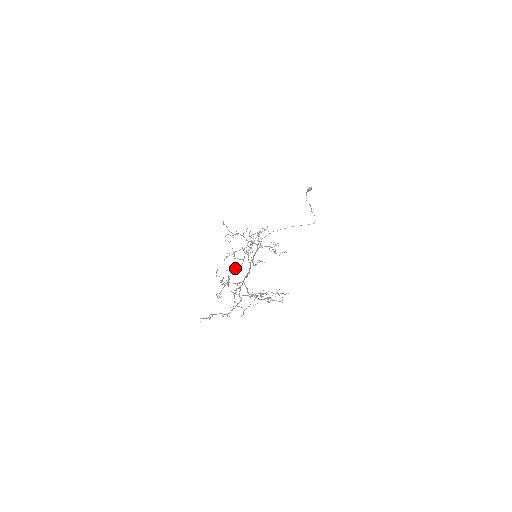
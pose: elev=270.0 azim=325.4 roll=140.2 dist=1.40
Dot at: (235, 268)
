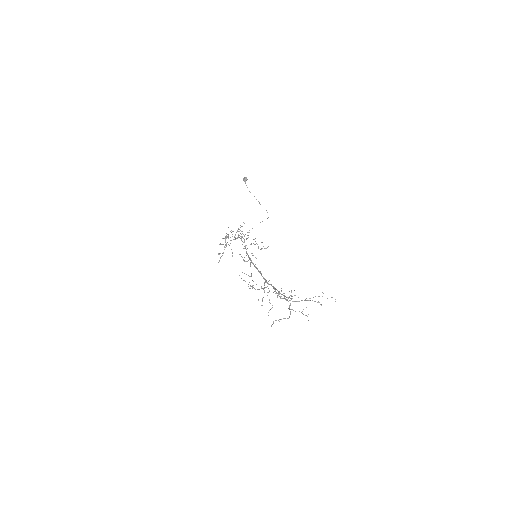
Dot at: occluded
